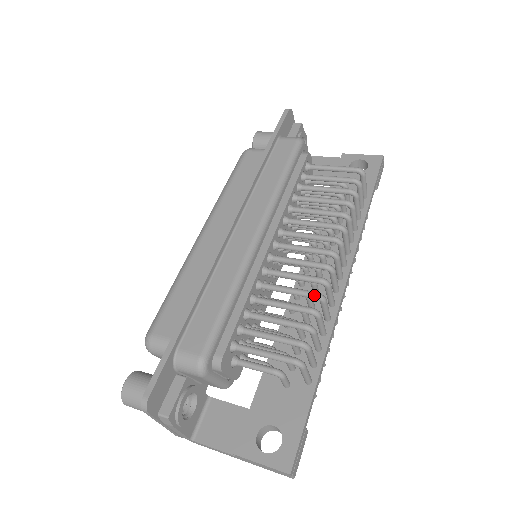
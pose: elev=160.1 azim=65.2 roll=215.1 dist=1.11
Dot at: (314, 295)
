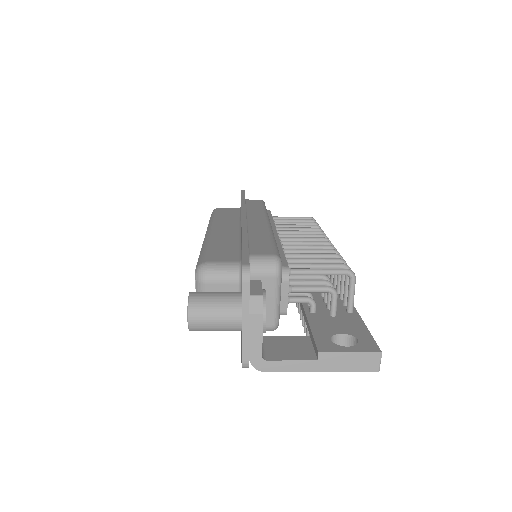
Dot at: (333, 250)
